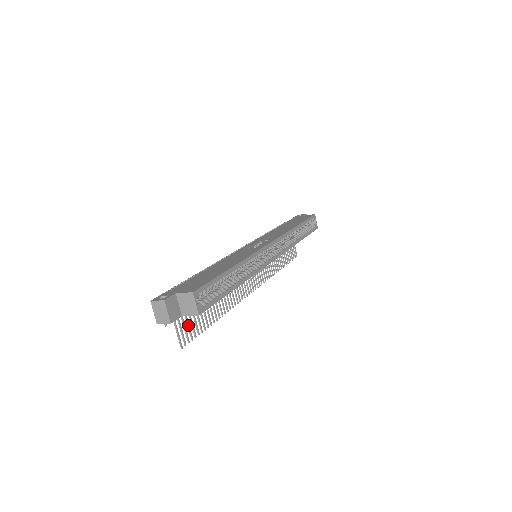
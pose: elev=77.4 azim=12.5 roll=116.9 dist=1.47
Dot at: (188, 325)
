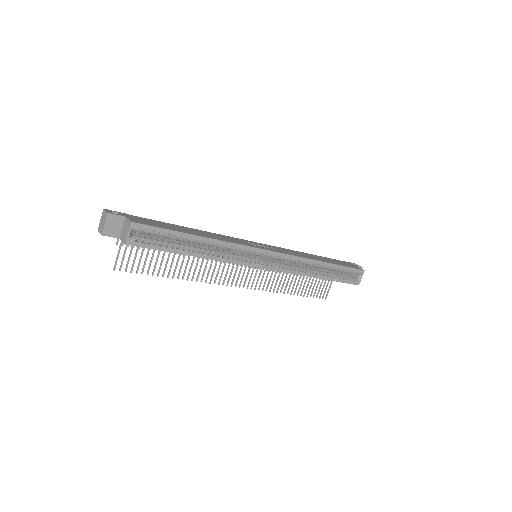
Dot at: (135, 257)
